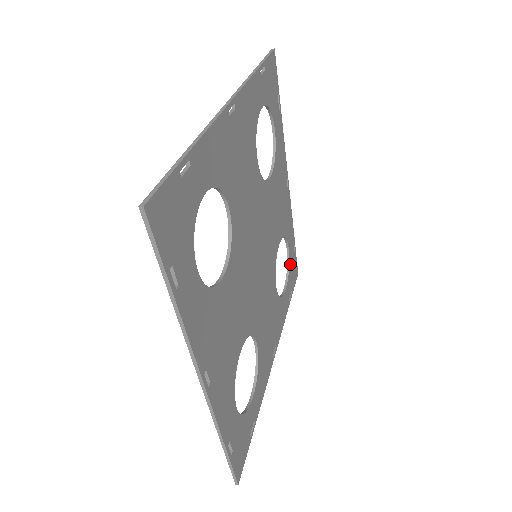
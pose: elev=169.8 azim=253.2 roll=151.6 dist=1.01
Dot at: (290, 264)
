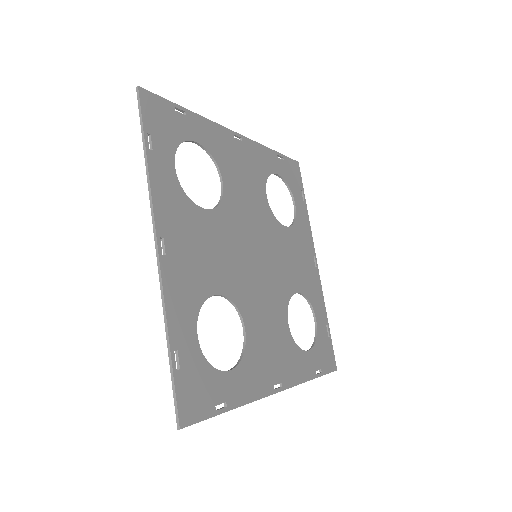
Dot at: (319, 338)
